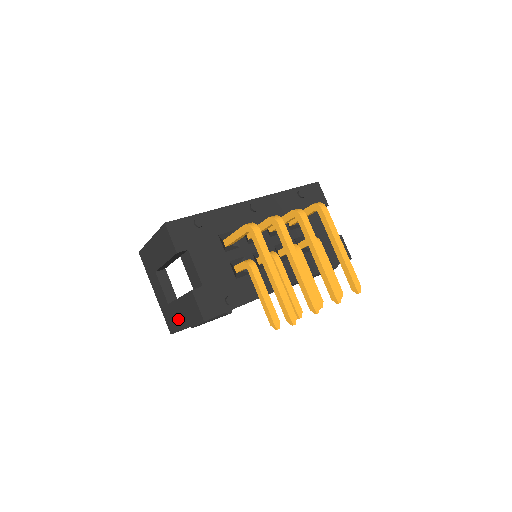
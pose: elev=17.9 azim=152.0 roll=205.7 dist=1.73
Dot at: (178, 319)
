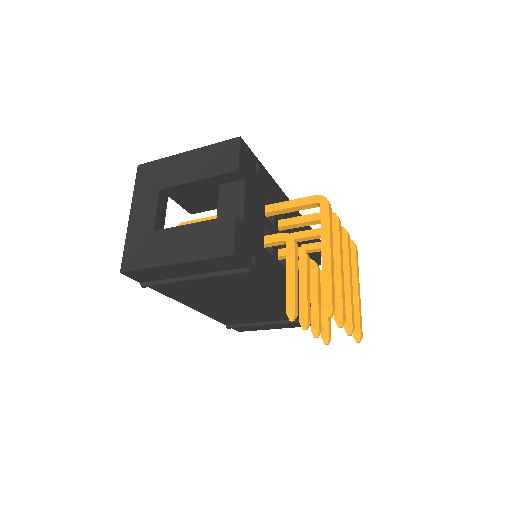
Dot at: (163, 251)
